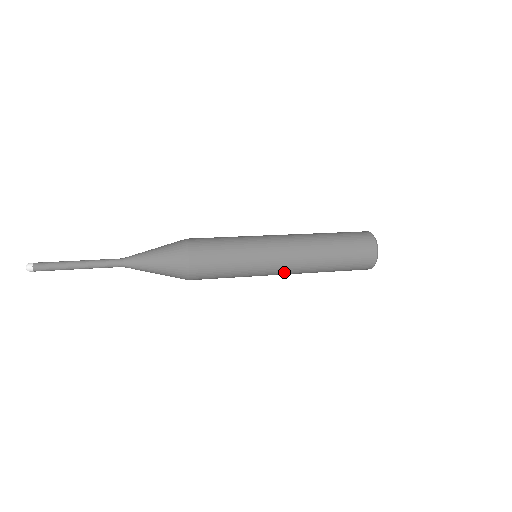
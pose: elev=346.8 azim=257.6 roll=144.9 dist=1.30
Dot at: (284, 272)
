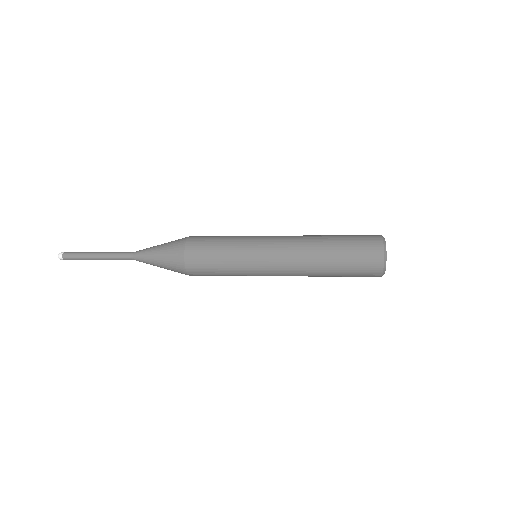
Dot at: occluded
